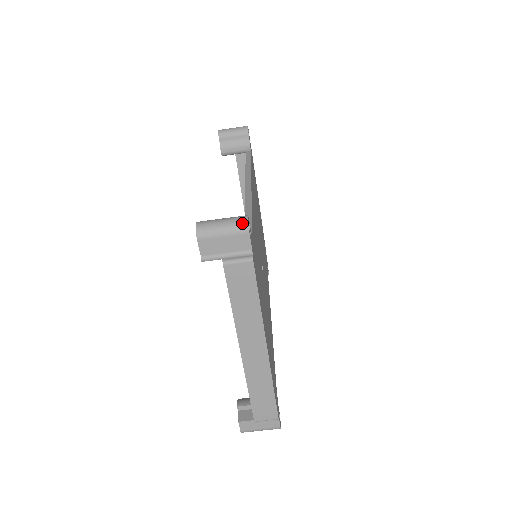
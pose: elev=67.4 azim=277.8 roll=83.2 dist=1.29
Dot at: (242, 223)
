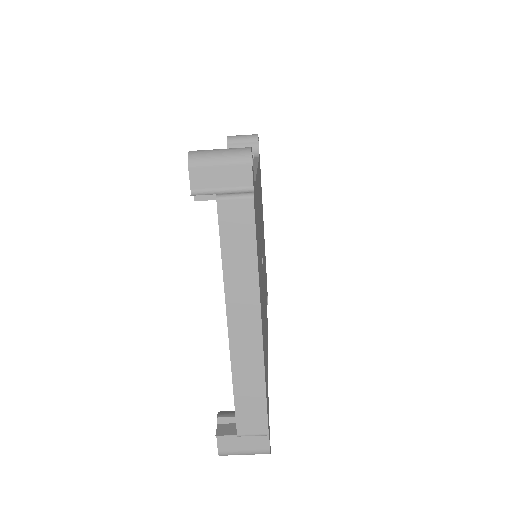
Dot at: (244, 151)
